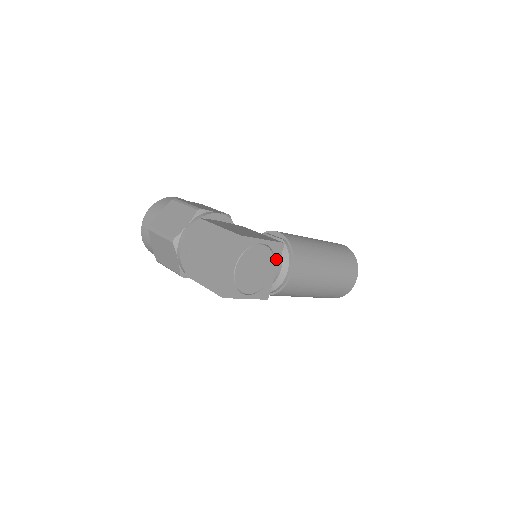
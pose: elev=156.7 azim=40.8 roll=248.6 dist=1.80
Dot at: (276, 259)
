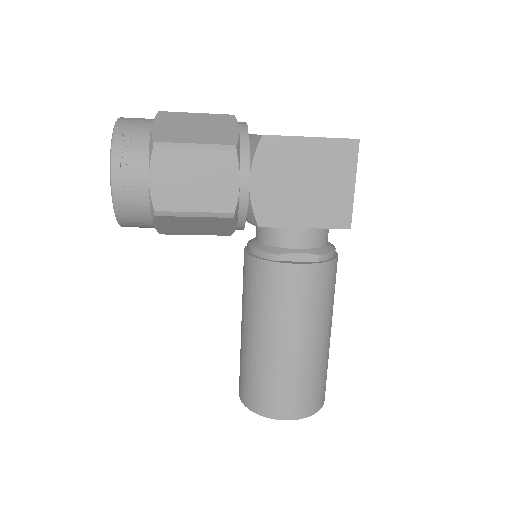
Dot at: occluded
